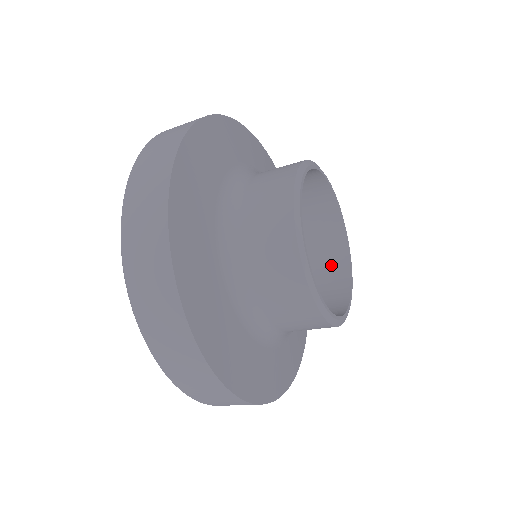
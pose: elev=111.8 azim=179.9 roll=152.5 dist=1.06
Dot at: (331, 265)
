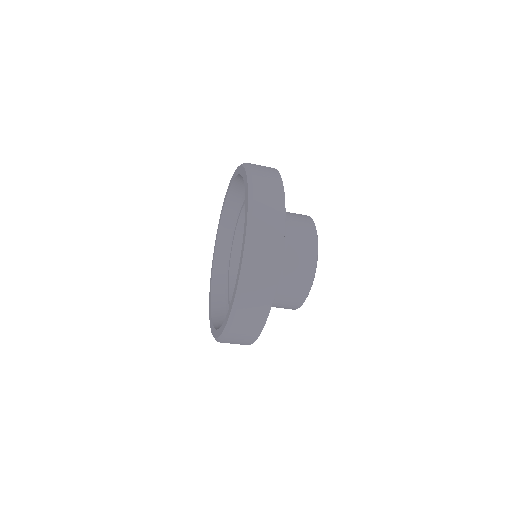
Dot at: occluded
